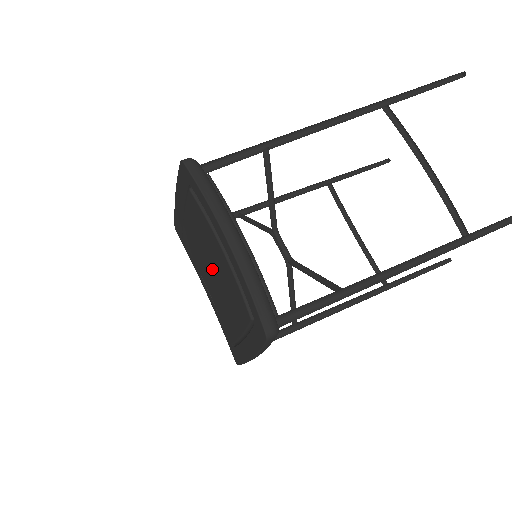
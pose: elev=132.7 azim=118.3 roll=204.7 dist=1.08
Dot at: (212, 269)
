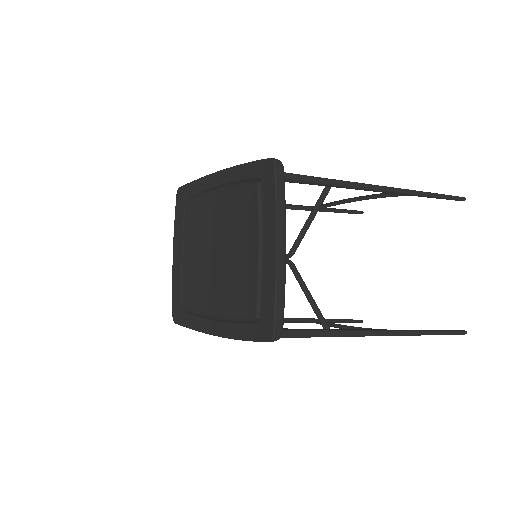
Dot at: (216, 253)
